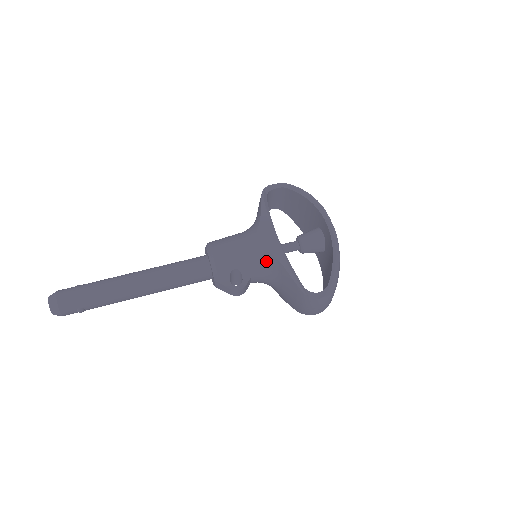
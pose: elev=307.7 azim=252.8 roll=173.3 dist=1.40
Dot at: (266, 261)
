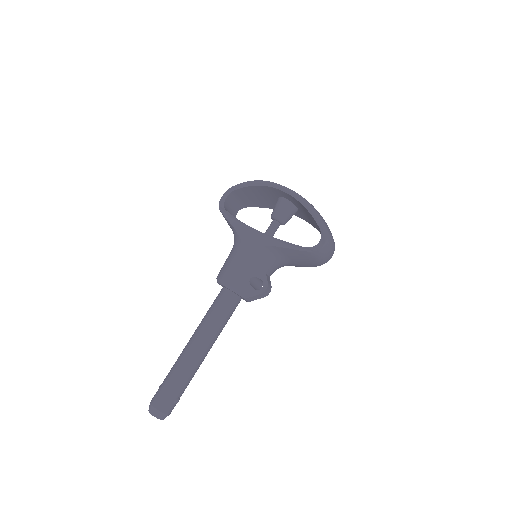
Dot at: (265, 254)
